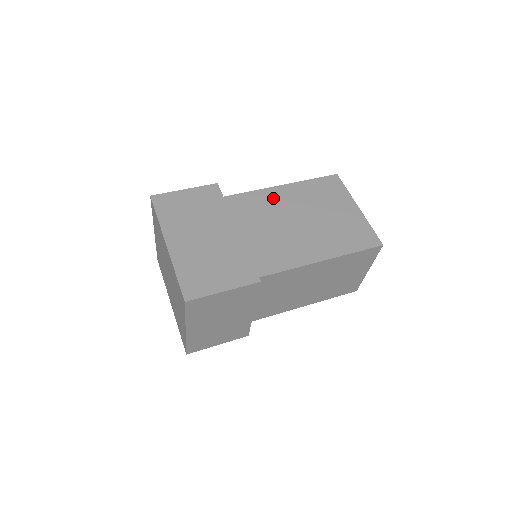
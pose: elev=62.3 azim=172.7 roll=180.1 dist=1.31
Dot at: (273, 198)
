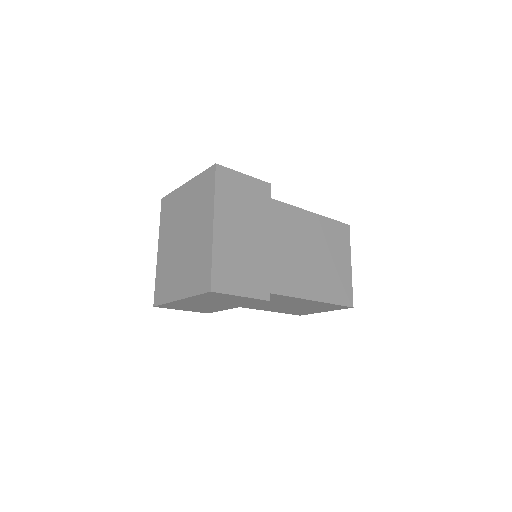
Dot at: (301, 221)
